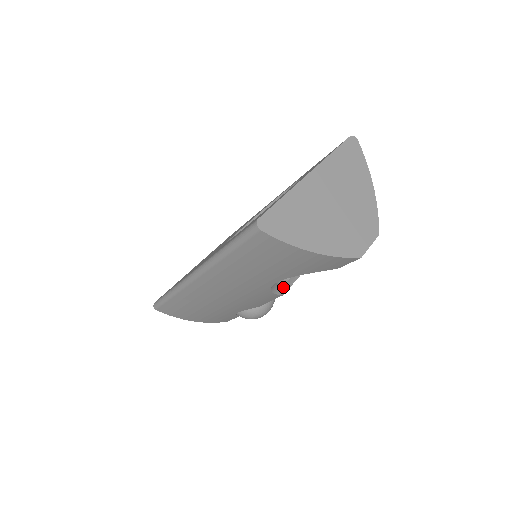
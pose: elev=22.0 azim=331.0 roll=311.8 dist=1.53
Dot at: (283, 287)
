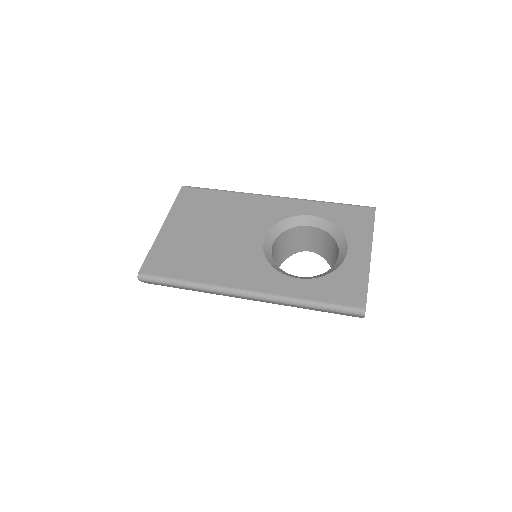
Dot at: occluded
